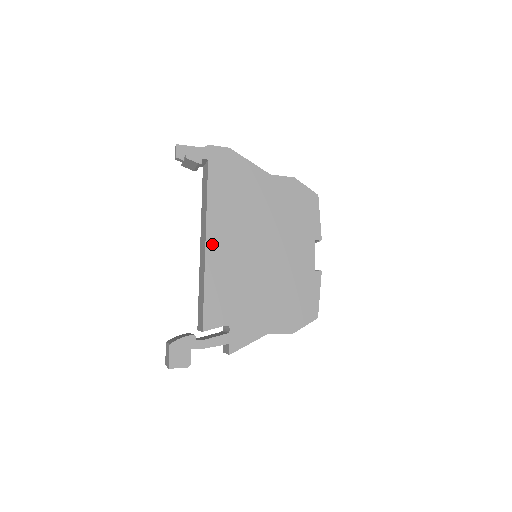
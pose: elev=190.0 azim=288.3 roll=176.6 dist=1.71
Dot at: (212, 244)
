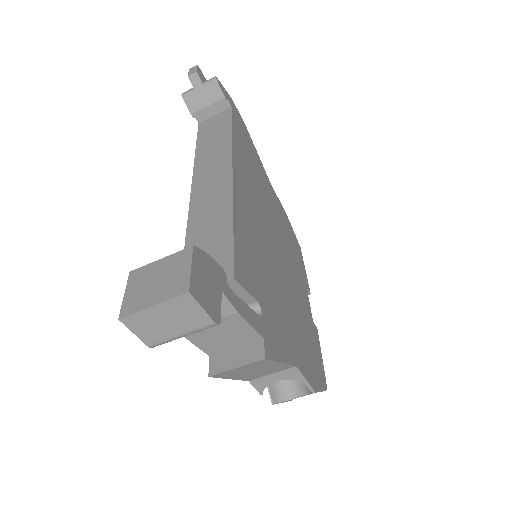
Dot at: (238, 179)
